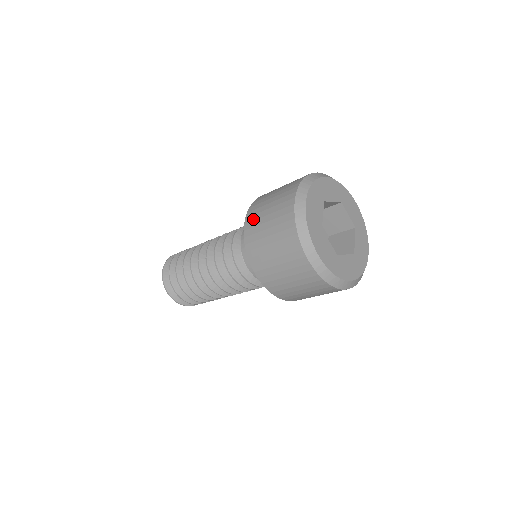
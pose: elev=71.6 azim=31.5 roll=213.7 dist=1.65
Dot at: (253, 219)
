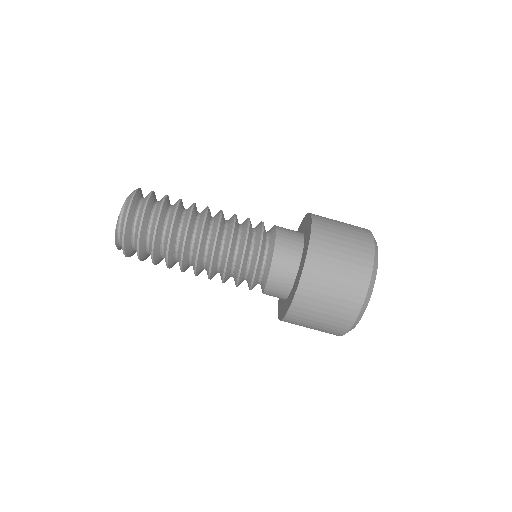
Dot at: (321, 252)
